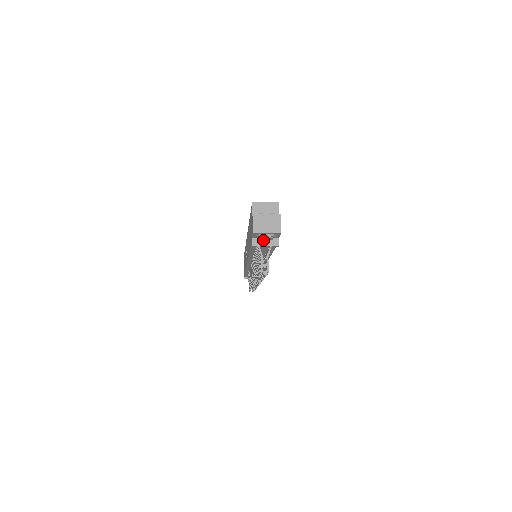
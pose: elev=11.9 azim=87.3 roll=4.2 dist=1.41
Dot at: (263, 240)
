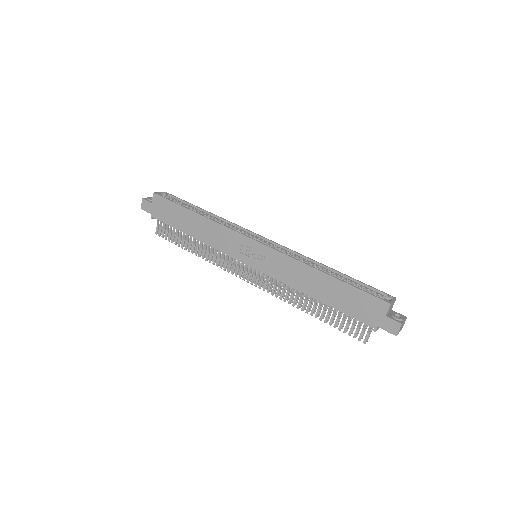
Dot at: occluded
